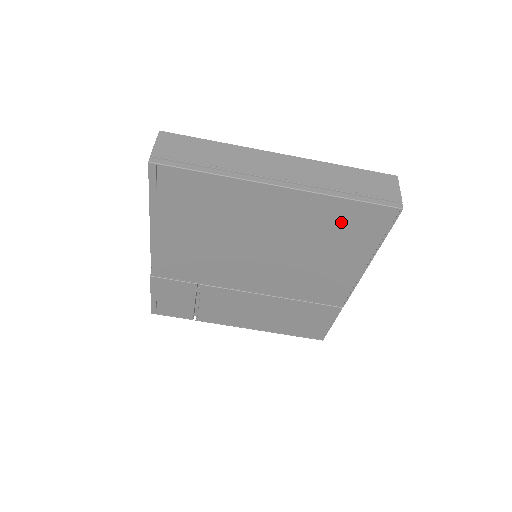
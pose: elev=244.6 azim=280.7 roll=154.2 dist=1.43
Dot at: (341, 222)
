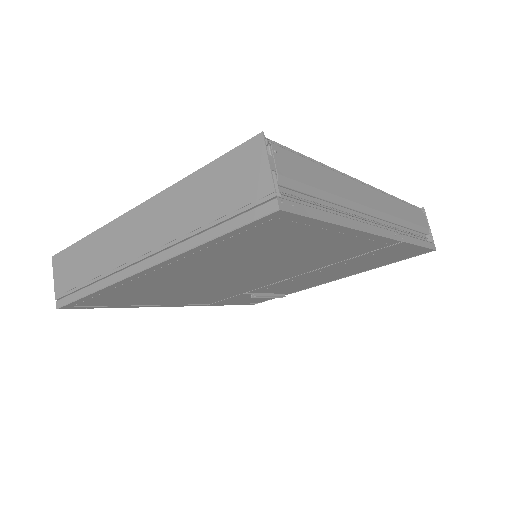
Dot at: (248, 243)
